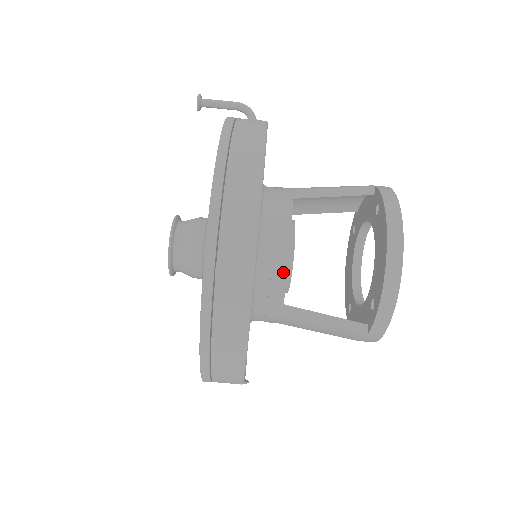
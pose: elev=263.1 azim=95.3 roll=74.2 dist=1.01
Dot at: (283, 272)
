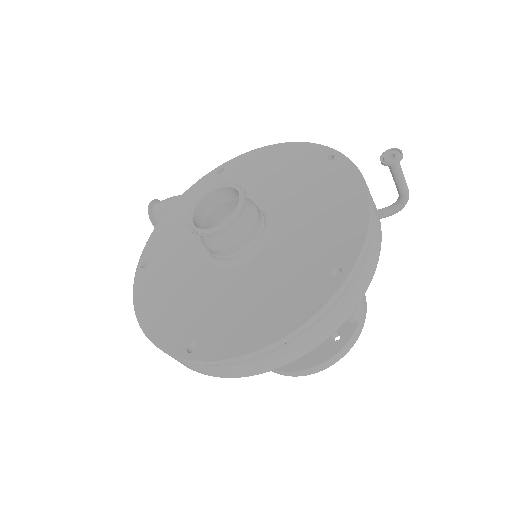
Dot at: occluded
